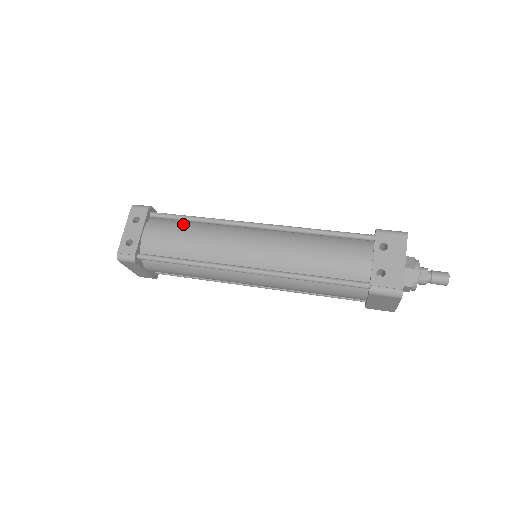
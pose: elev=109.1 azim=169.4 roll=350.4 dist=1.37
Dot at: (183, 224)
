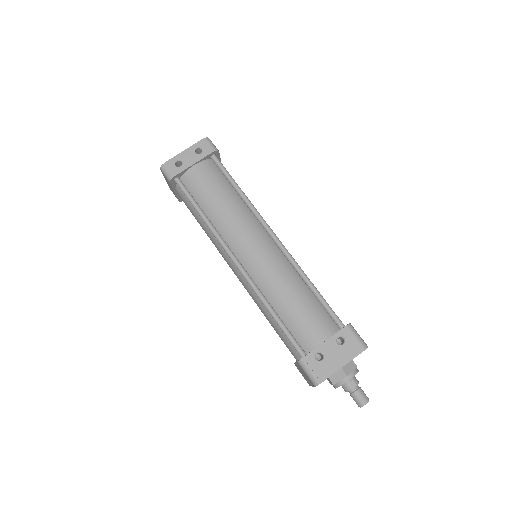
Dot at: (227, 186)
